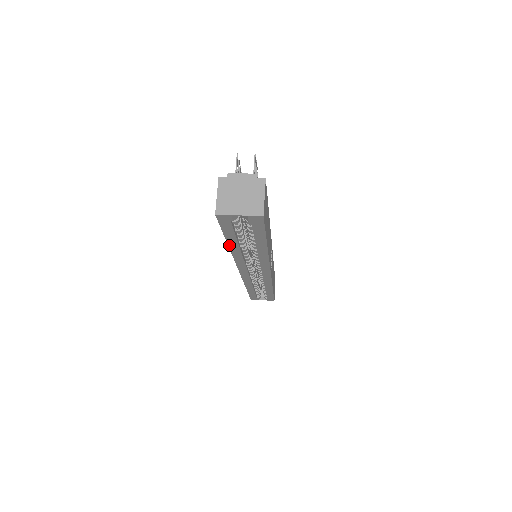
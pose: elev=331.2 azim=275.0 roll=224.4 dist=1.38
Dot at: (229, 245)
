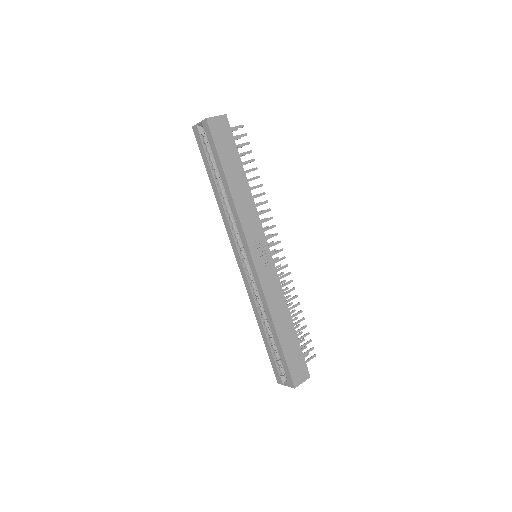
Dot at: (213, 187)
